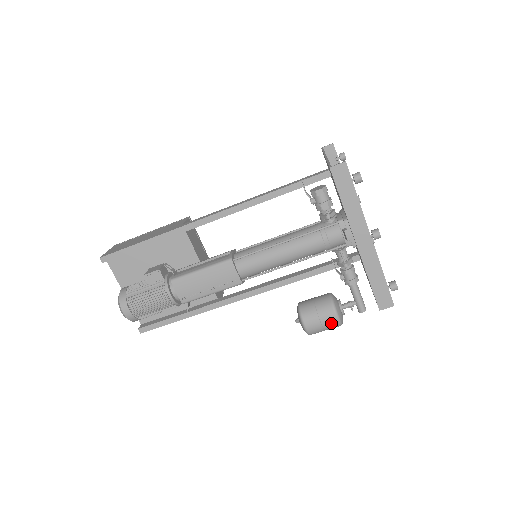
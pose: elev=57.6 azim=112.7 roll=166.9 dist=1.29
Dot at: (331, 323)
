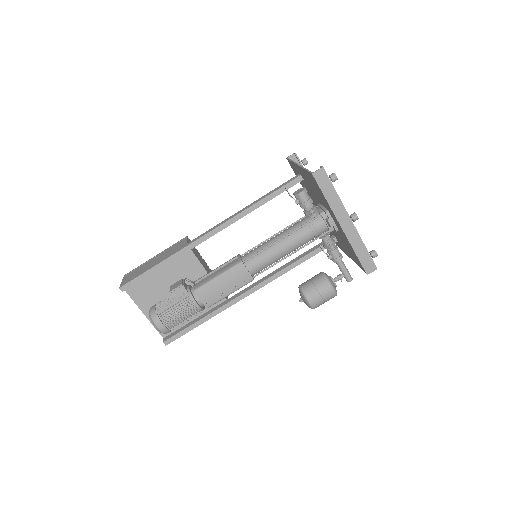
Dot at: (329, 295)
